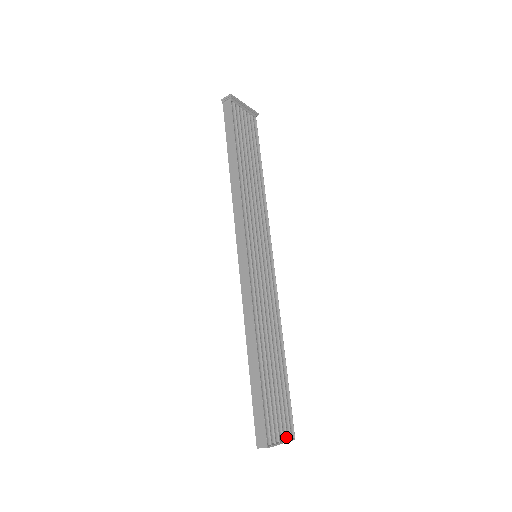
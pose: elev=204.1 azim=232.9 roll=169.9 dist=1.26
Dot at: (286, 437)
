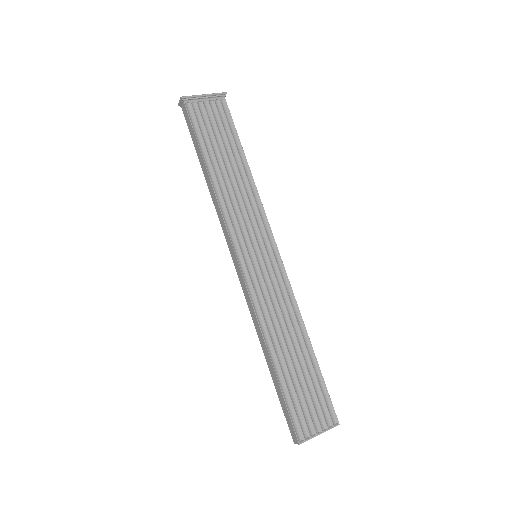
Dot at: (325, 426)
